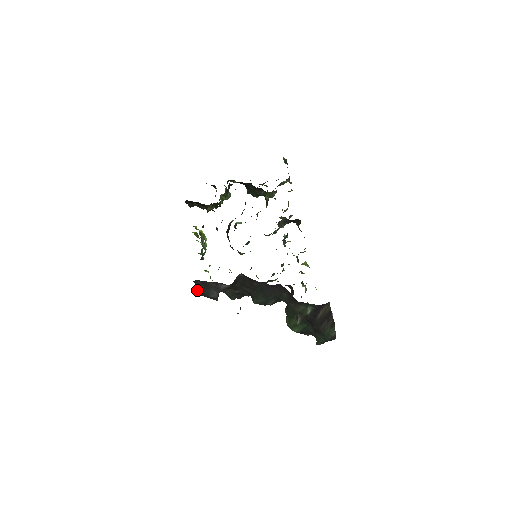
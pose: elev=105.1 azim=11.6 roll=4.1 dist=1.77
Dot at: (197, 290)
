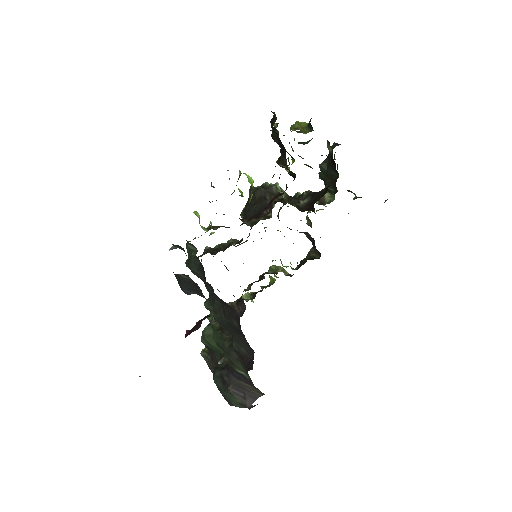
Dot at: (179, 274)
